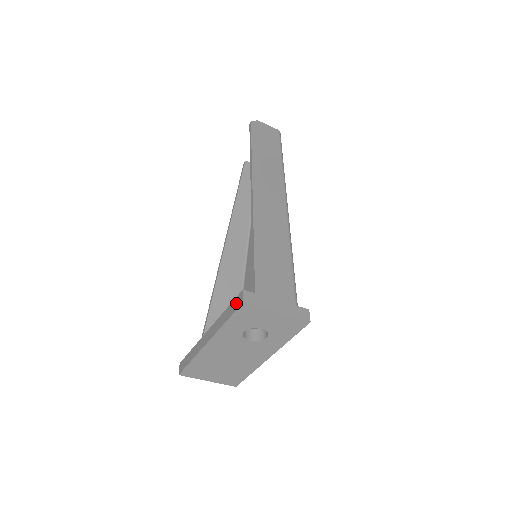
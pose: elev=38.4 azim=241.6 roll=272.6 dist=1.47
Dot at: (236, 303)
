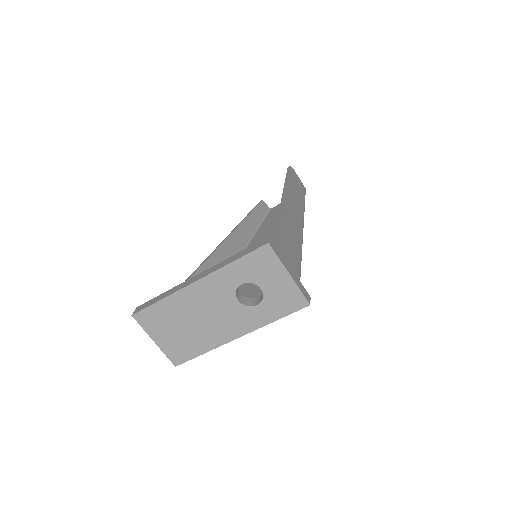
Dot at: (257, 245)
